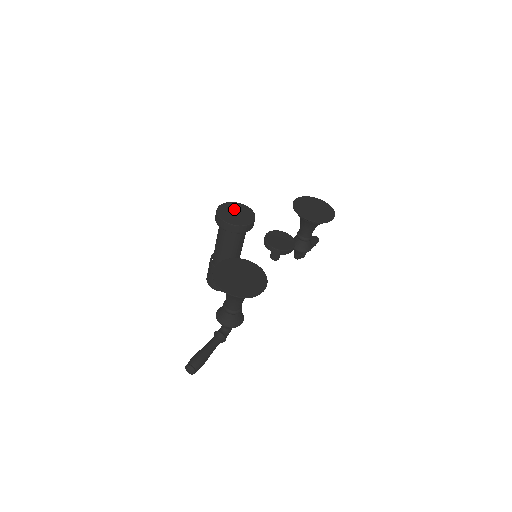
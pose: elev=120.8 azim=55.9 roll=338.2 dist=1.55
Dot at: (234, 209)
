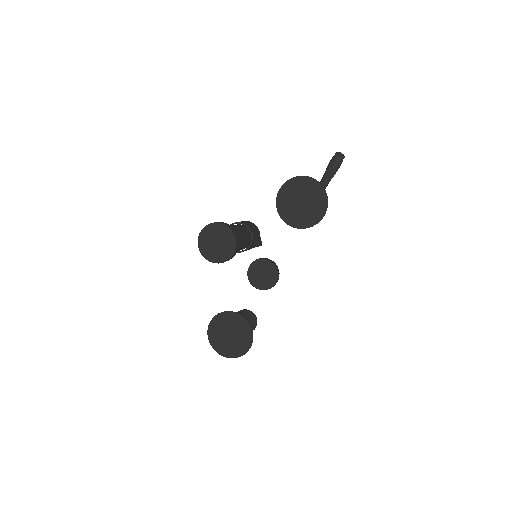
Dot at: (213, 237)
